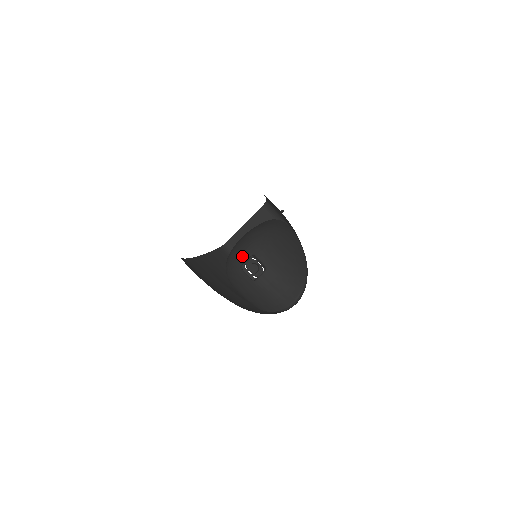
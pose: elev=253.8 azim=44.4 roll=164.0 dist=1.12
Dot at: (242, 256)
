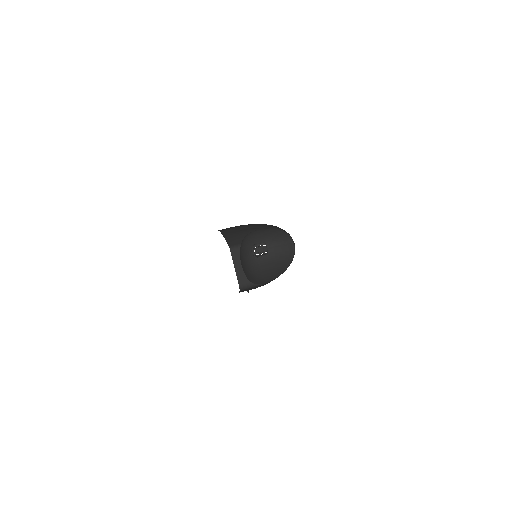
Dot at: (250, 254)
